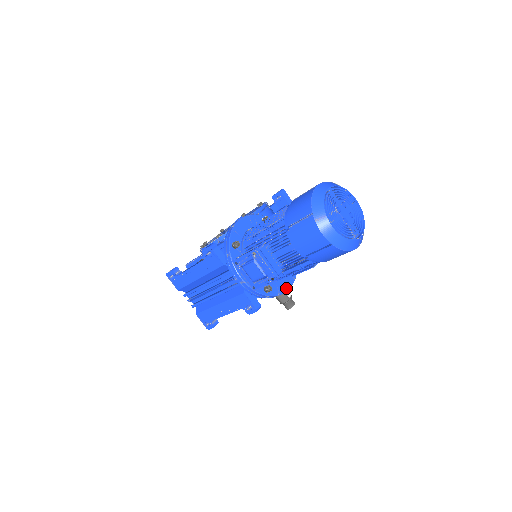
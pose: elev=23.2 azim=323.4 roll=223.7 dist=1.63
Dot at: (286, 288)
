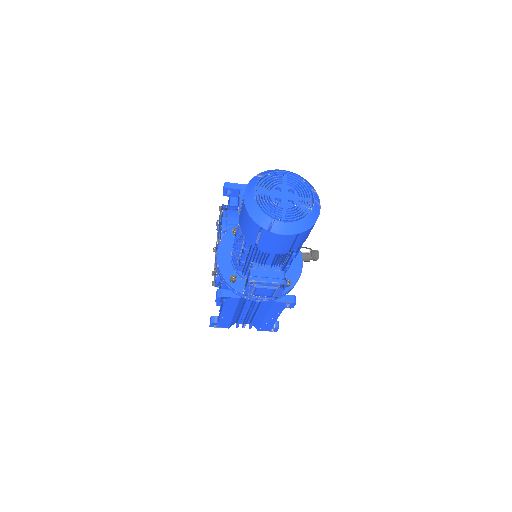
Dot at: (300, 265)
